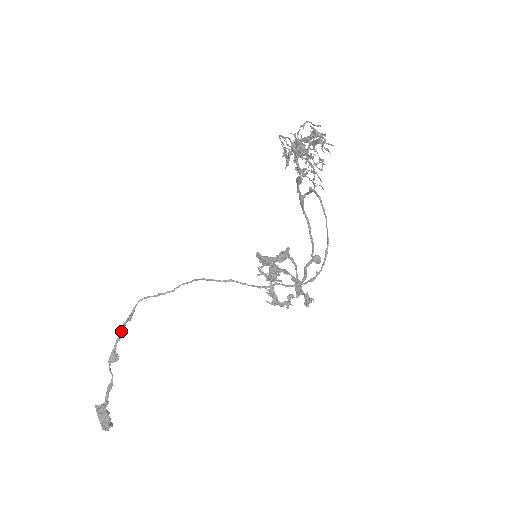
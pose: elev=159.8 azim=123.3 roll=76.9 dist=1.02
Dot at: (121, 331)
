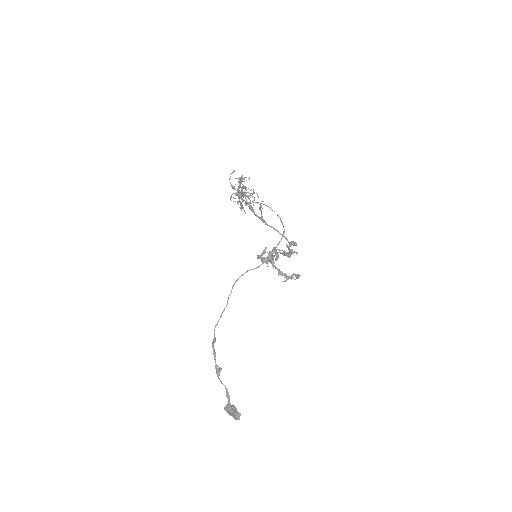
Dot at: (213, 350)
